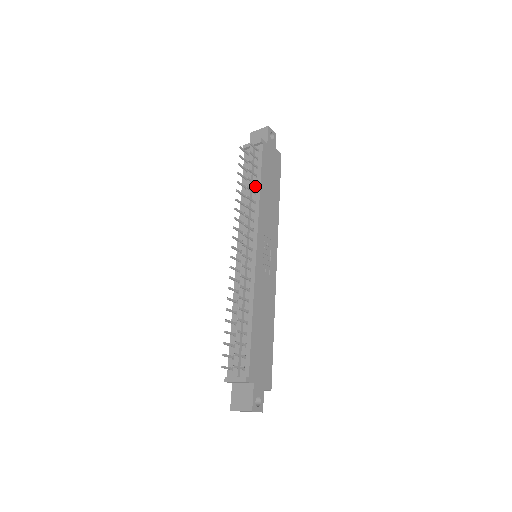
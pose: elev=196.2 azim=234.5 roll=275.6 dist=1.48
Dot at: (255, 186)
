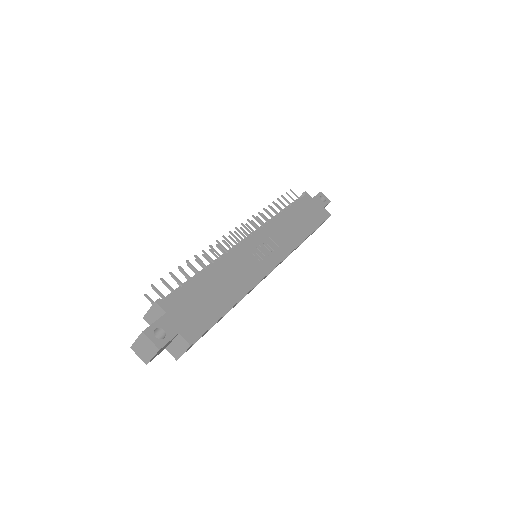
Dot at: occluded
